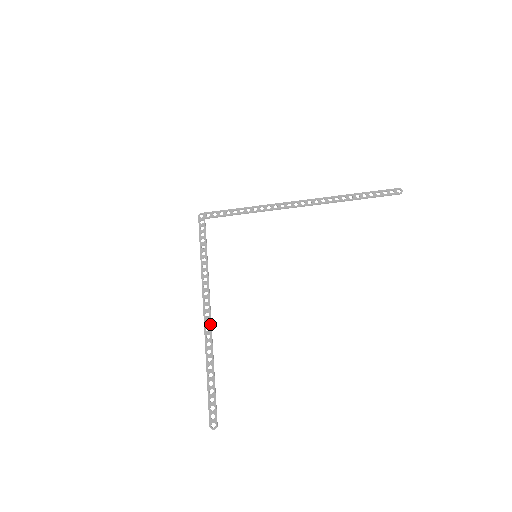
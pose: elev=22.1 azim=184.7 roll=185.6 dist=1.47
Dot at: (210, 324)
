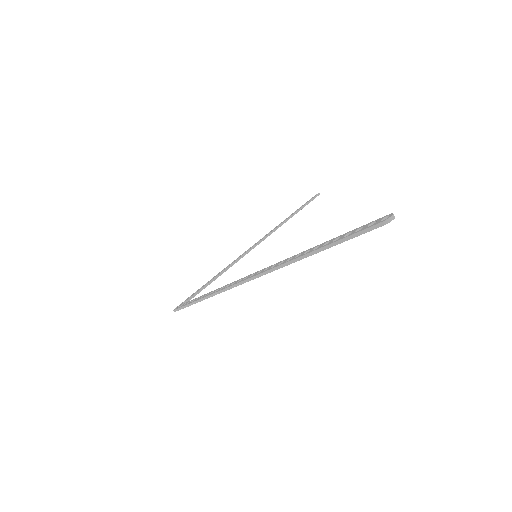
Dot at: (264, 269)
